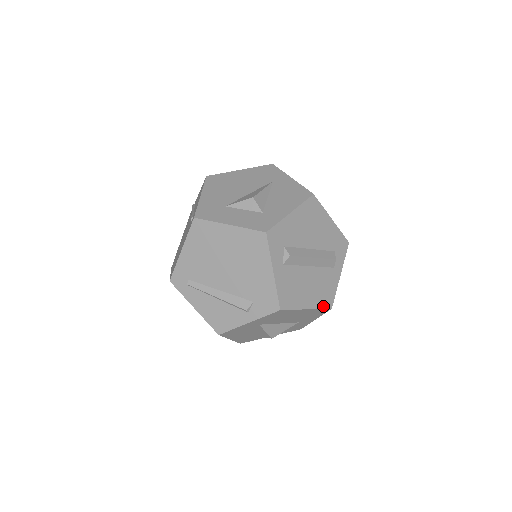
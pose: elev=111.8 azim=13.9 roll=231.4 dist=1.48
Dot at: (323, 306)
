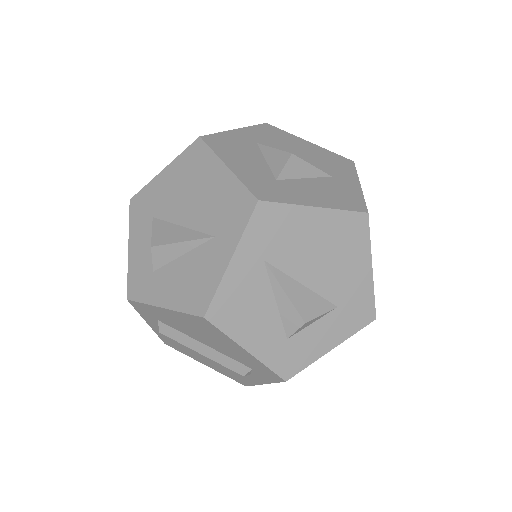
Dot at: (231, 377)
